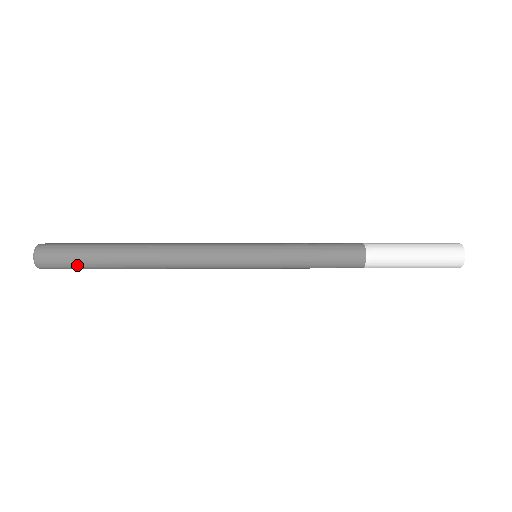
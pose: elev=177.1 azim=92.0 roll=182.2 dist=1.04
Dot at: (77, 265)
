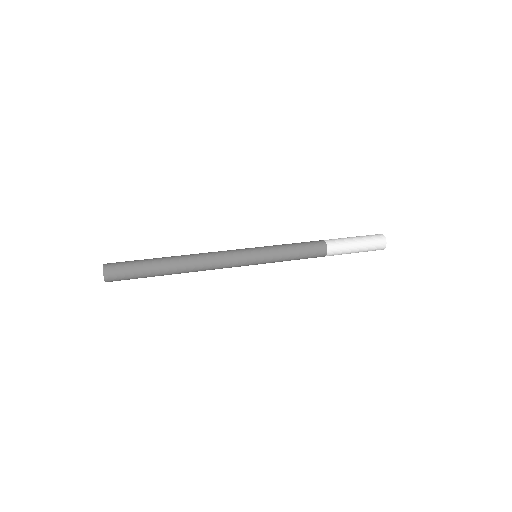
Dot at: occluded
